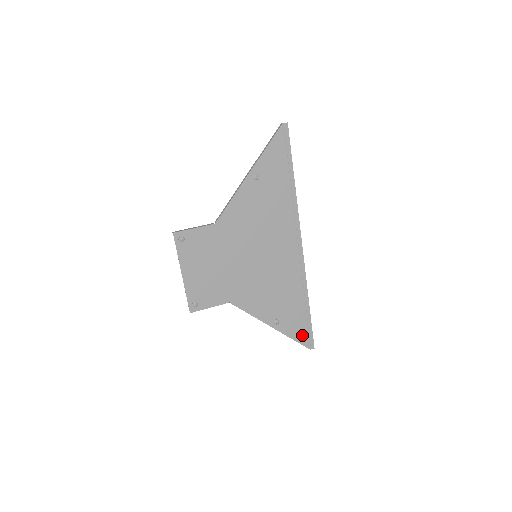
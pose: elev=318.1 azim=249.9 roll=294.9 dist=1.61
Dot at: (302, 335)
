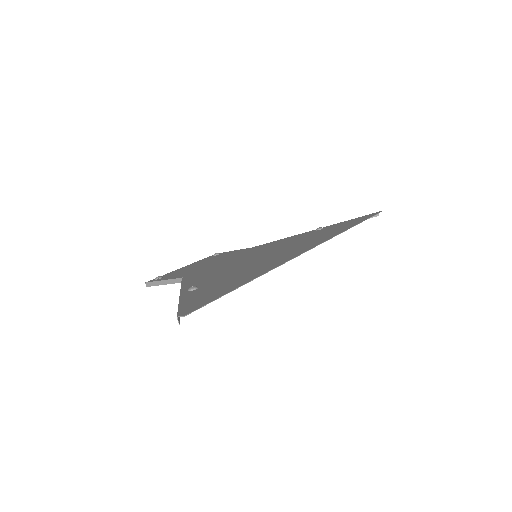
Dot at: (197, 302)
